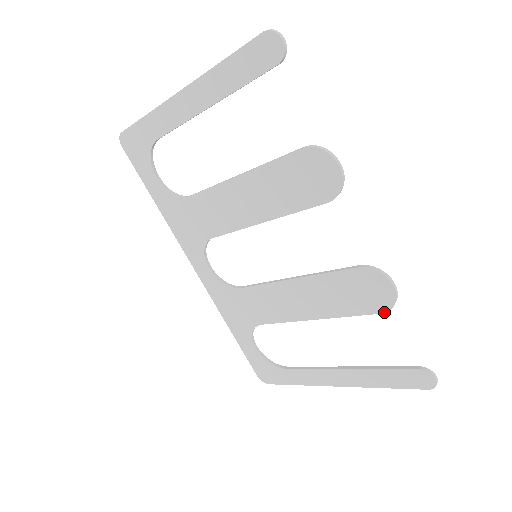
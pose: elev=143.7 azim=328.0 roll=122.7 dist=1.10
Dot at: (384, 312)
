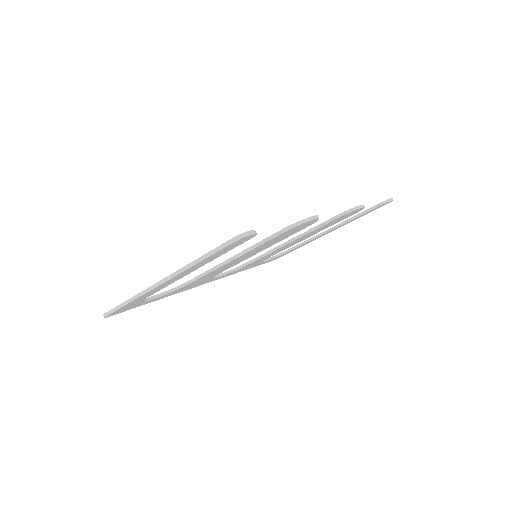
Dot at: occluded
